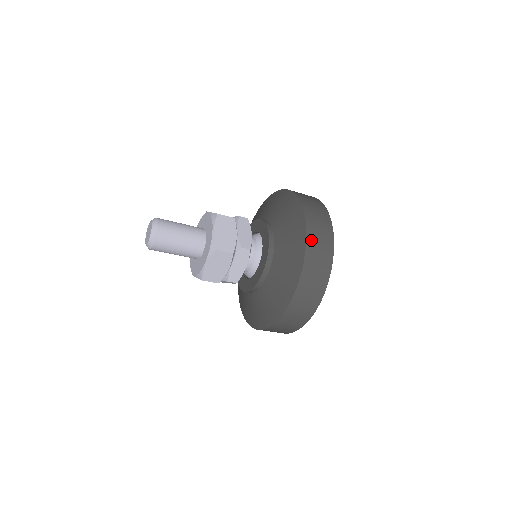
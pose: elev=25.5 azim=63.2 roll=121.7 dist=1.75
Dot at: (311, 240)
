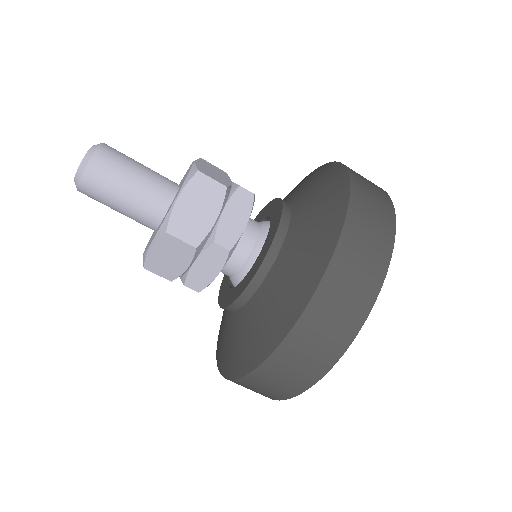
Dot at: (353, 172)
